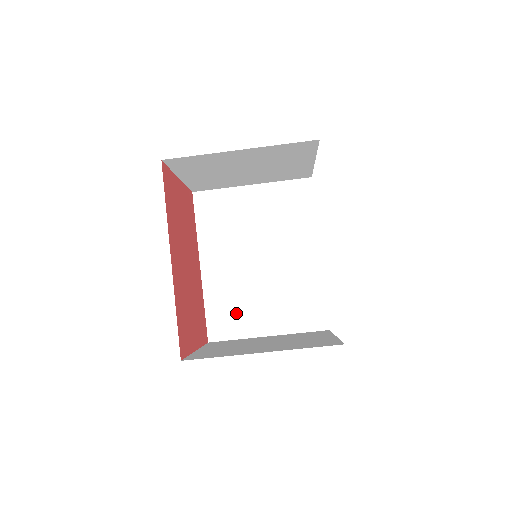
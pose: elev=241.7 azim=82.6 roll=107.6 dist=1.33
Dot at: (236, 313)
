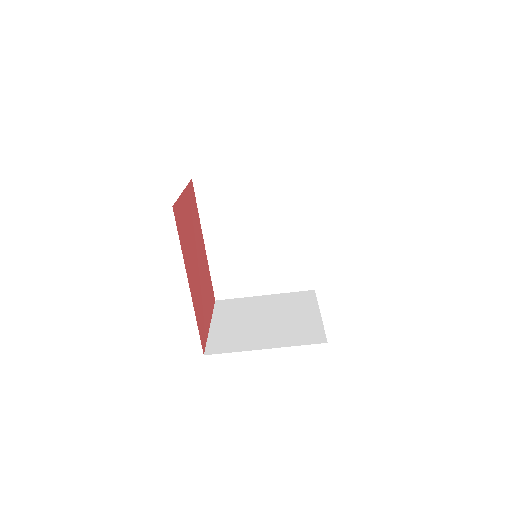
Dot at: (237, 279)
